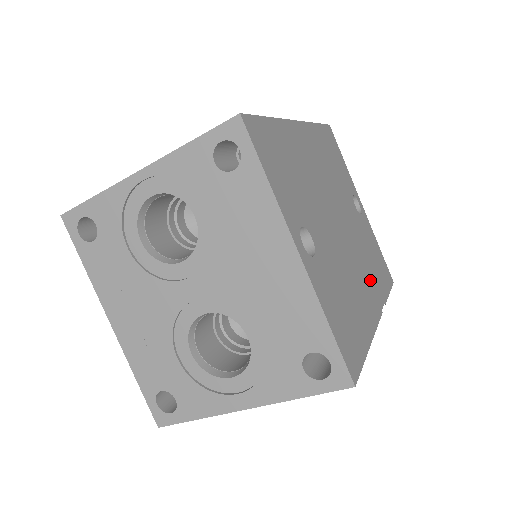
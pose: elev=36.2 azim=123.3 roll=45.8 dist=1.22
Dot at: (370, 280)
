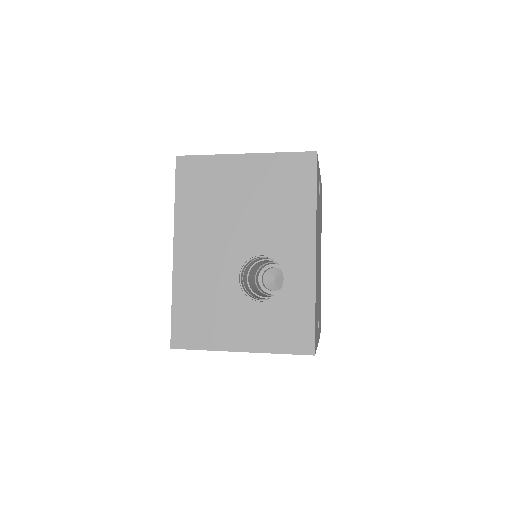
Dot at: occluded
